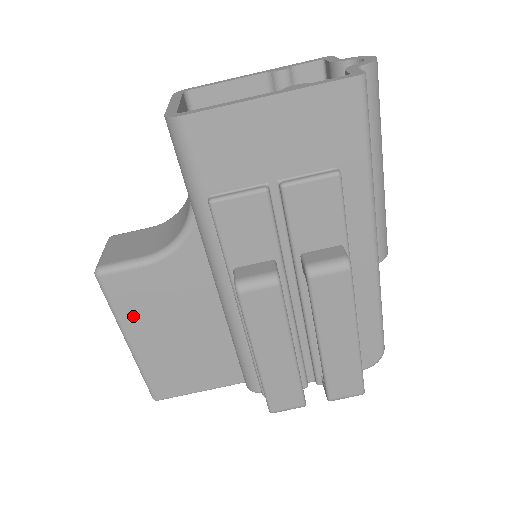
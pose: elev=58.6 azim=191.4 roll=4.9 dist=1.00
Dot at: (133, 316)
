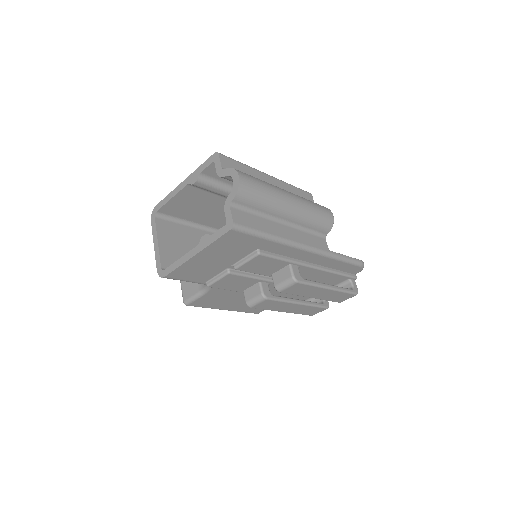
Dot at: (216, 305)
